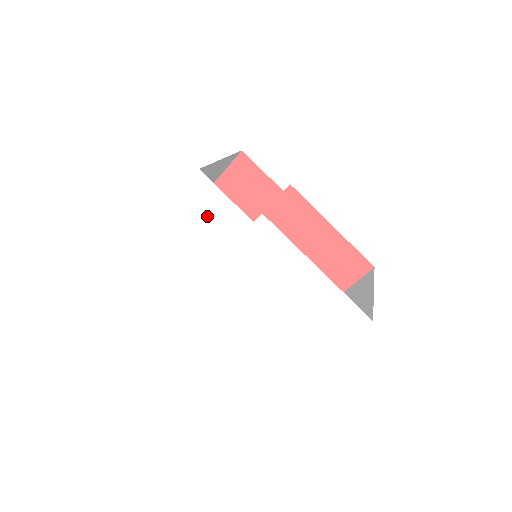
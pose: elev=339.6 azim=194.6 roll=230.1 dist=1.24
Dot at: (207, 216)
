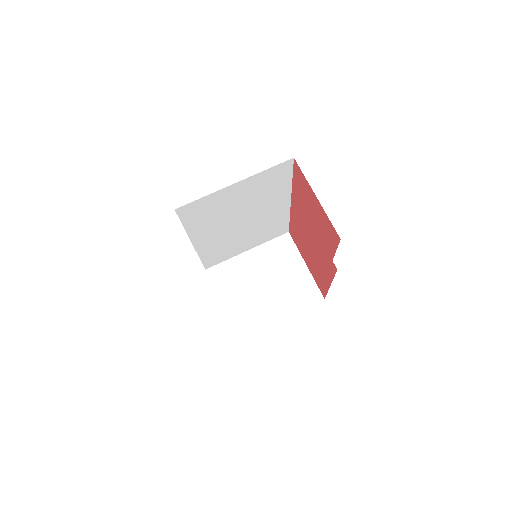
Dot at: occluded
